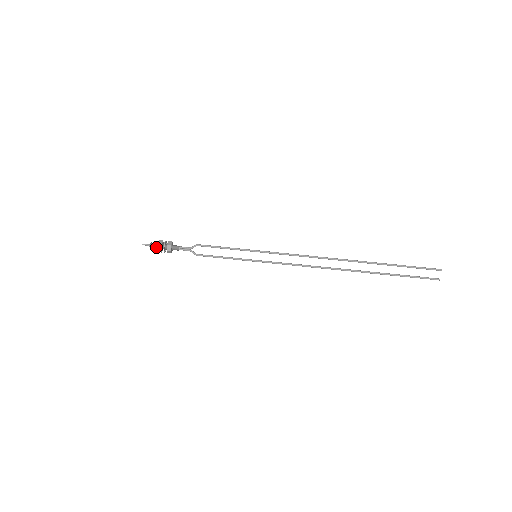
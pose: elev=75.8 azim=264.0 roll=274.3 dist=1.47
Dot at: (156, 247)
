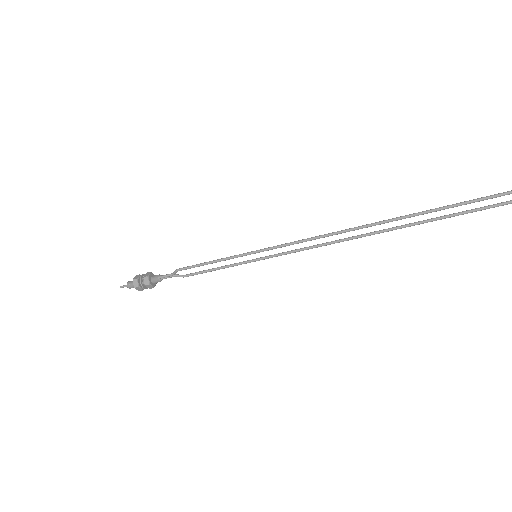
Dot at: occluded
